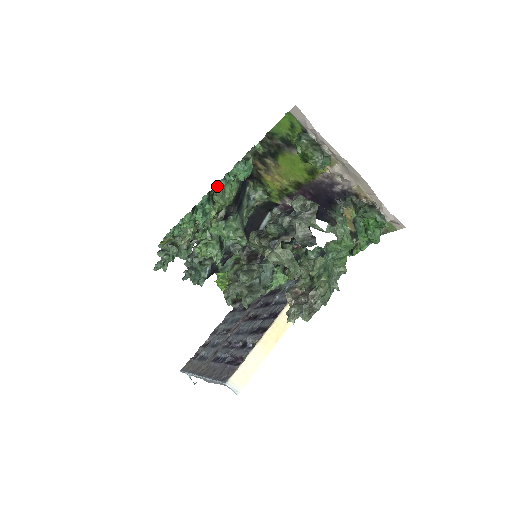
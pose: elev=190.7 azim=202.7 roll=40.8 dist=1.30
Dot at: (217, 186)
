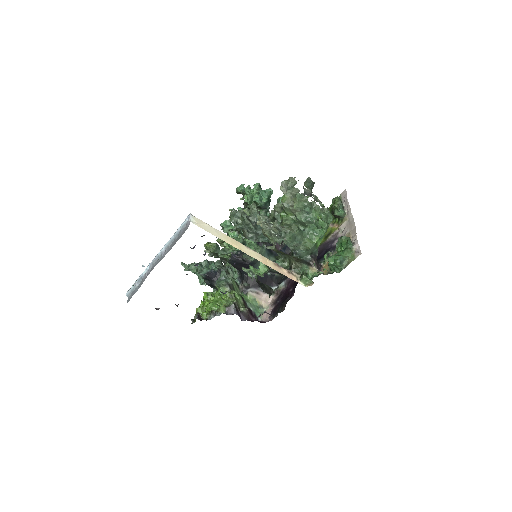
Dot at: occluded
